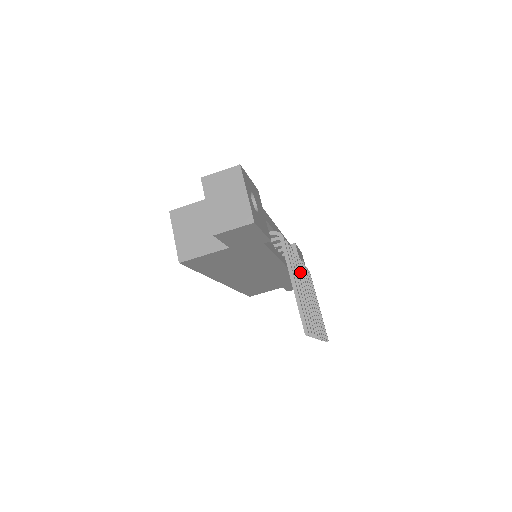
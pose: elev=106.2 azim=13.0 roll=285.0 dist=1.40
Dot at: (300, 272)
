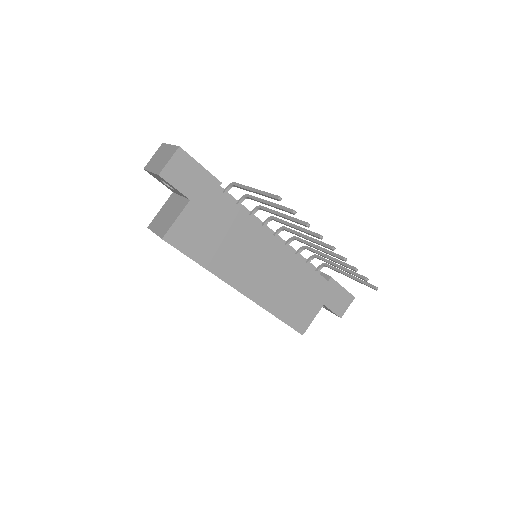
Dot at: (283, 220)
